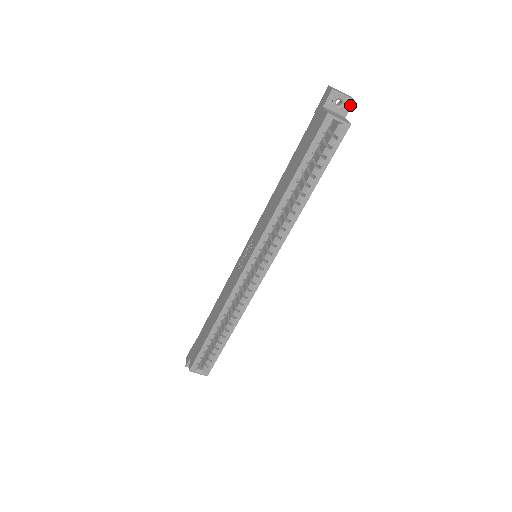
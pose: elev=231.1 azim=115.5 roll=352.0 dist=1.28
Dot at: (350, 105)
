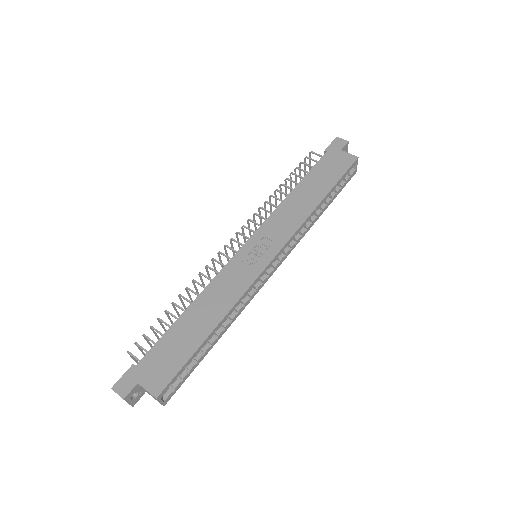
Dot at: occluded
